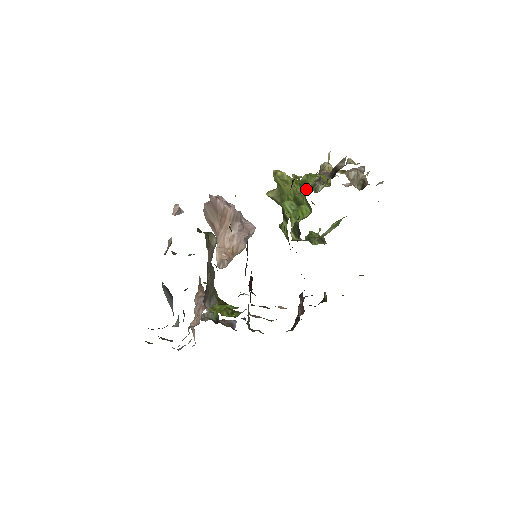
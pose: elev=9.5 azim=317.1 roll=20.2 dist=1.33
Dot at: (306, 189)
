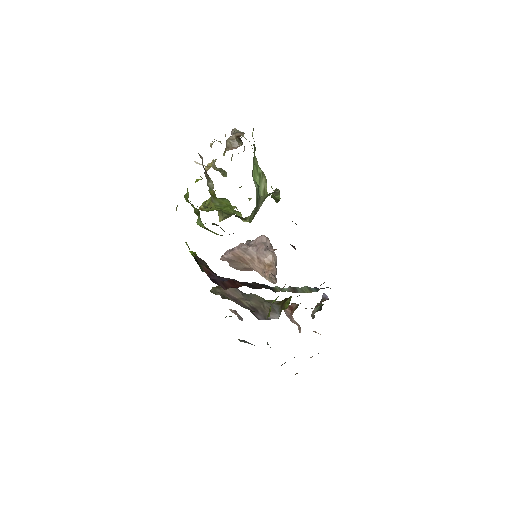
Dot at: (213, 194)
